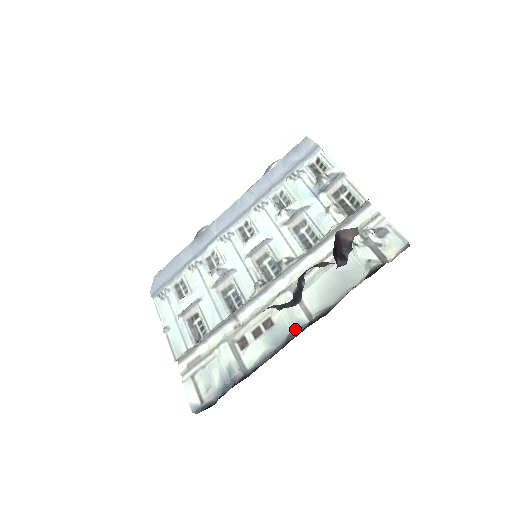
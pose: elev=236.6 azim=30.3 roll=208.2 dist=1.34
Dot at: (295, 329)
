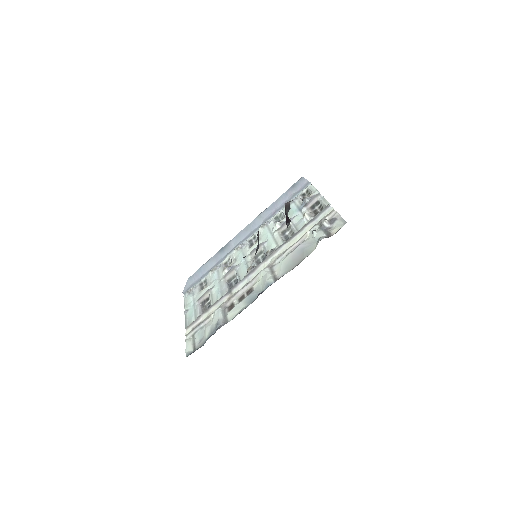
Dot at: (265, 289)
